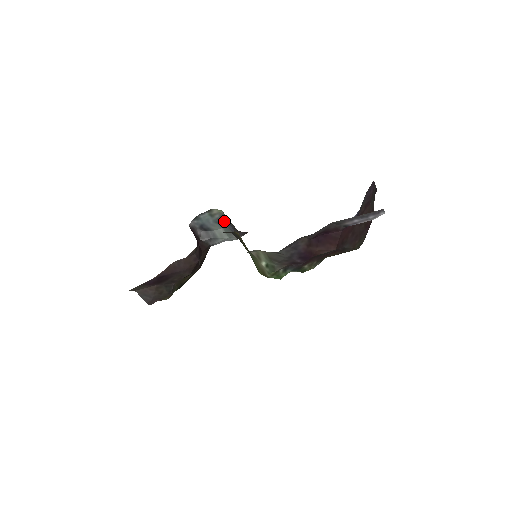
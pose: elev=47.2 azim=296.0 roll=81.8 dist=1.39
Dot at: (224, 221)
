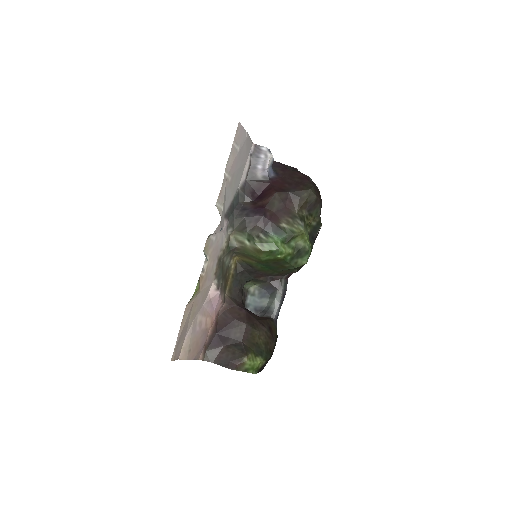
Dot at: (265, 292)
